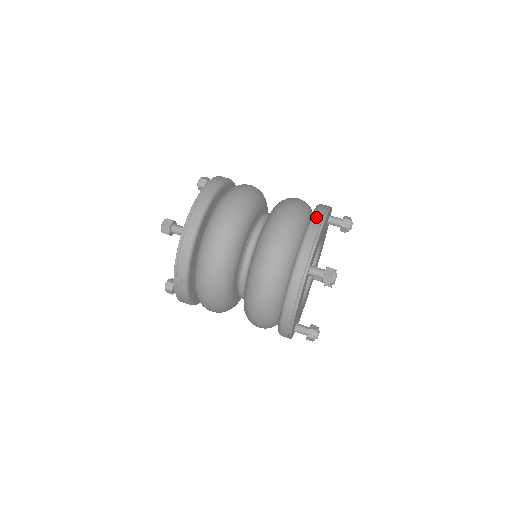
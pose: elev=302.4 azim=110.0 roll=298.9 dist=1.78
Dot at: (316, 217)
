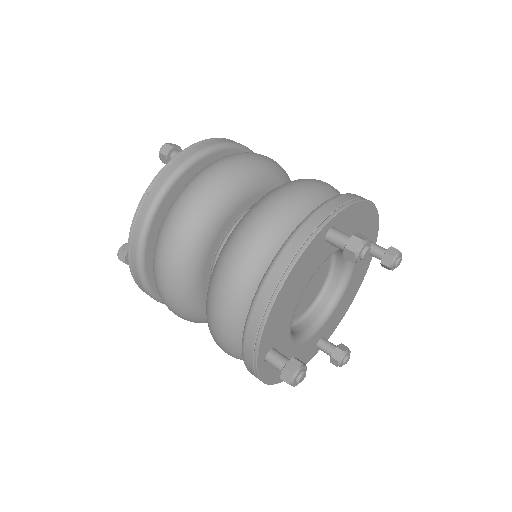
Dot at: (360, 196)
